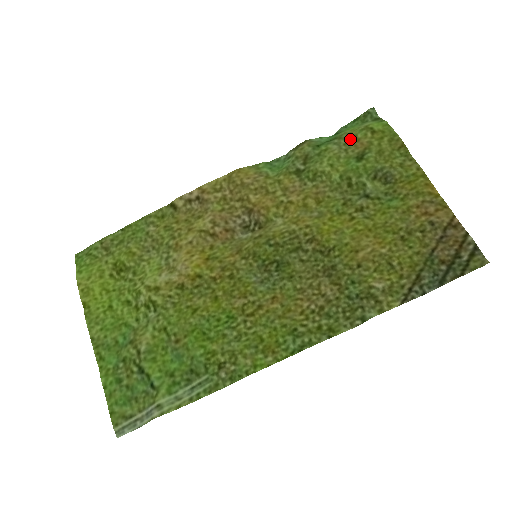
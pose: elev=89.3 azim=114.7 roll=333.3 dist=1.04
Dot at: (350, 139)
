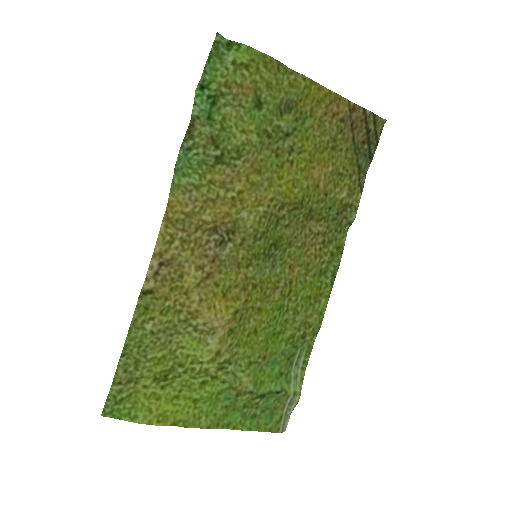
Dot at: (233, 90)
